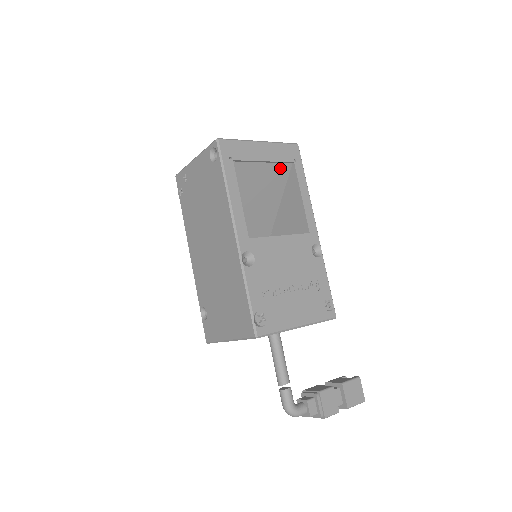
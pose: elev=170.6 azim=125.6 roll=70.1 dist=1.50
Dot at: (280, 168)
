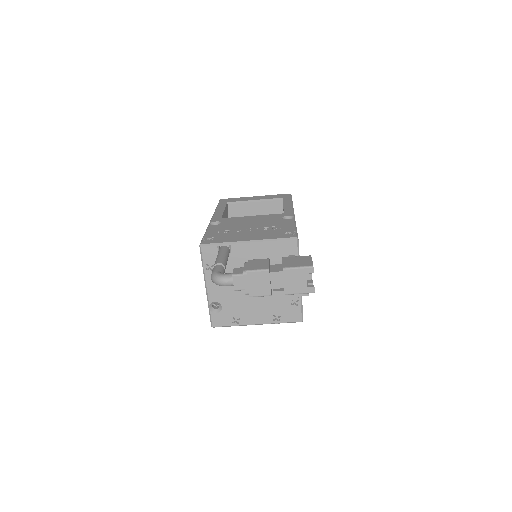
Dot at: (272, 204)
